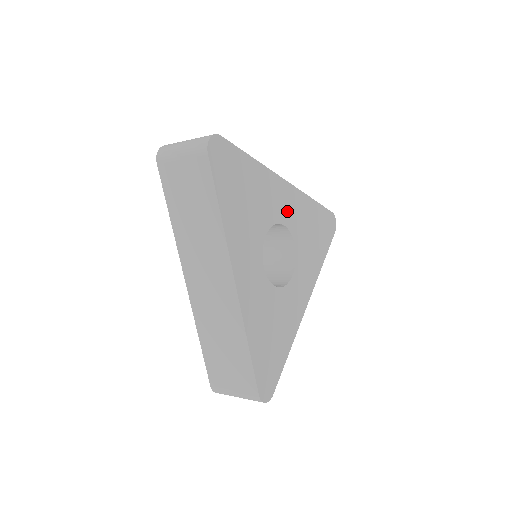
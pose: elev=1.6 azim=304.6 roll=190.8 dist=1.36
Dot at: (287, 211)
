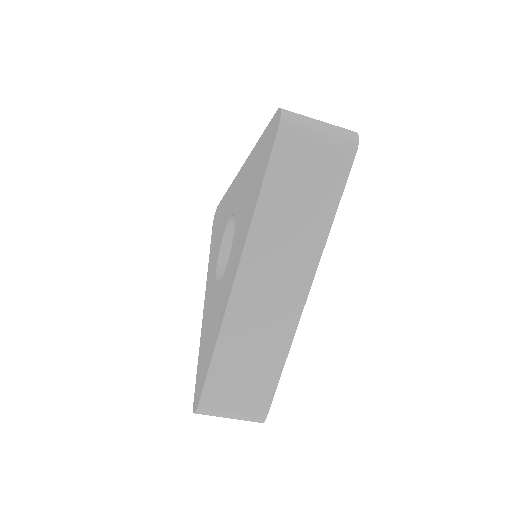
Dot at: occluded
